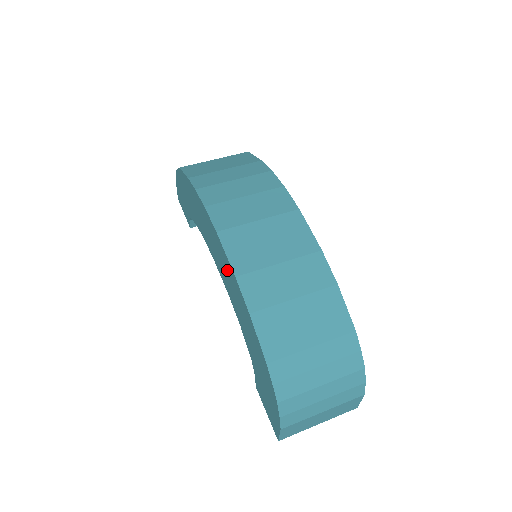
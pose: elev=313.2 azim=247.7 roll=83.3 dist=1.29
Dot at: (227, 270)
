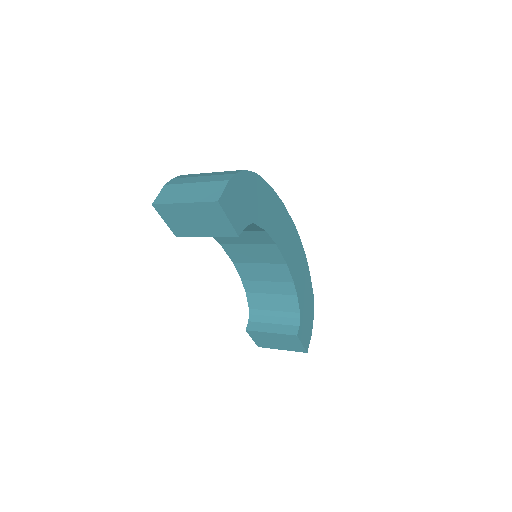
Dot at: occluded
